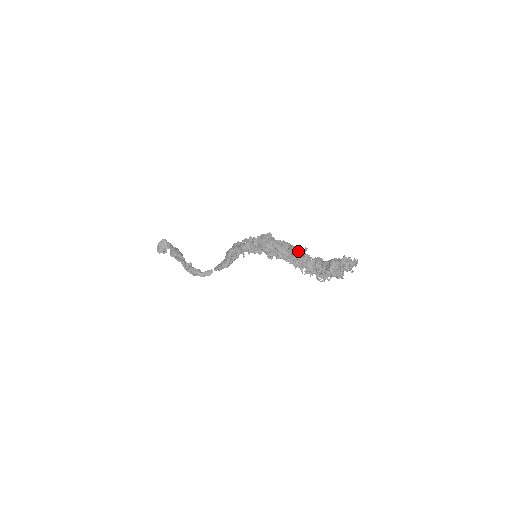
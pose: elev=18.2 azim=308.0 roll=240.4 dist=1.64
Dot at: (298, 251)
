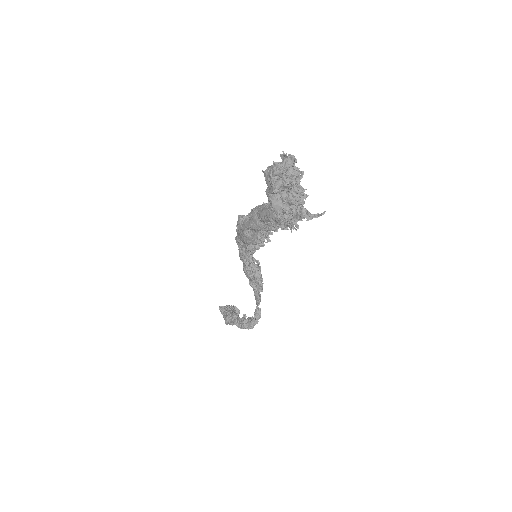
Dot at: (264, 209)
